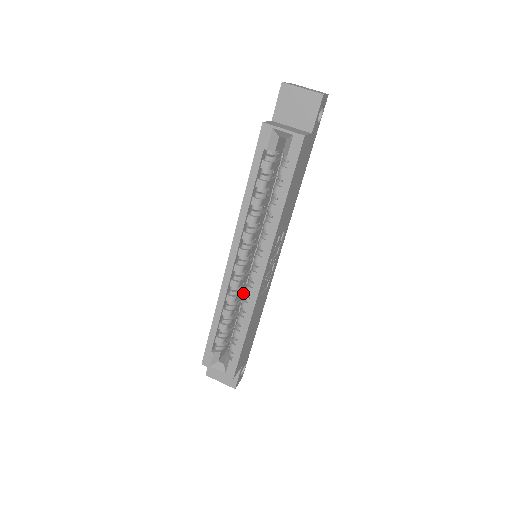
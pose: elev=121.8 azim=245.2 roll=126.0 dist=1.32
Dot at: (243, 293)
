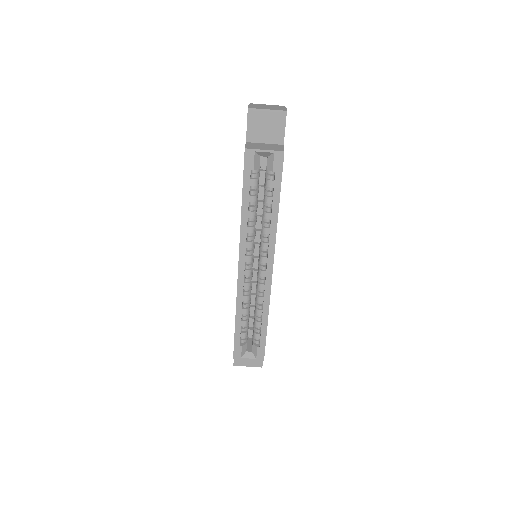
Dot at: occluded
